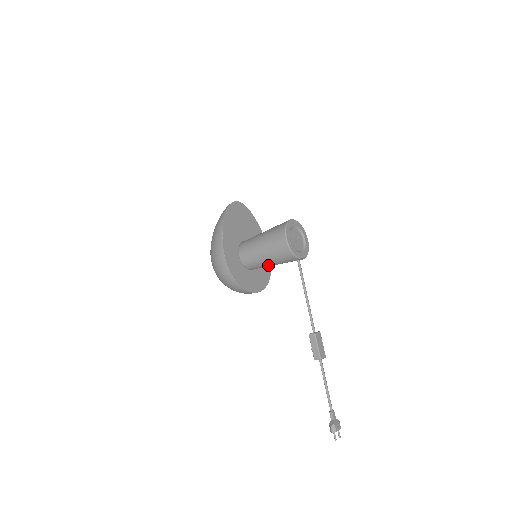
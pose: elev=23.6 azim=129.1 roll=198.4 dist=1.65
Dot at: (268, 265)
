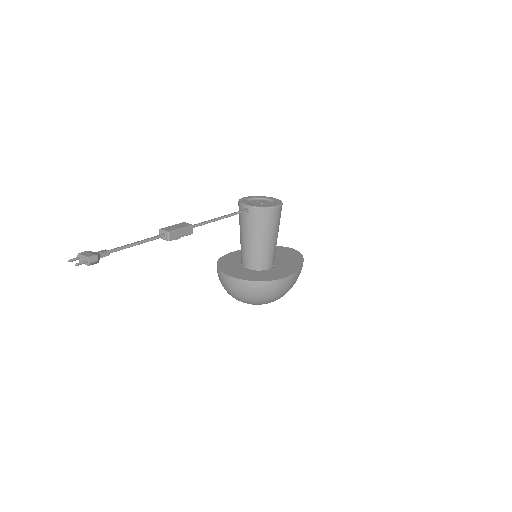
Dot at: (244, 243)
